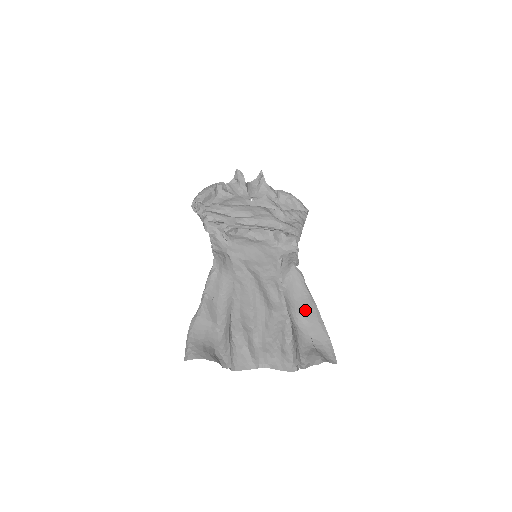
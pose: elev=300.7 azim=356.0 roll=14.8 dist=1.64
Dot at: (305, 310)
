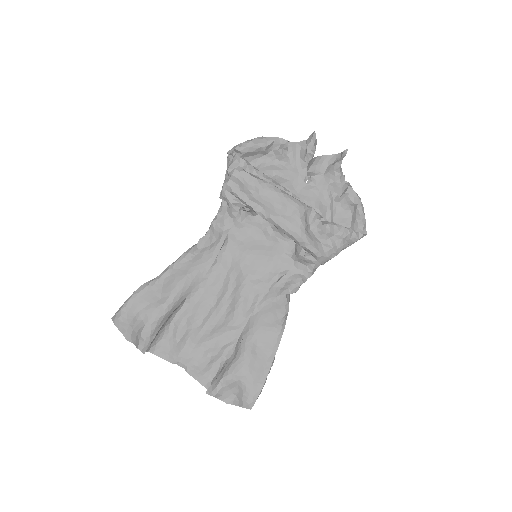
Dot at: (263, 342)
